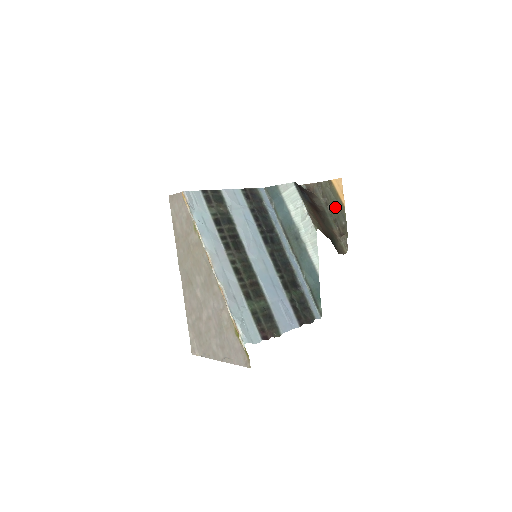
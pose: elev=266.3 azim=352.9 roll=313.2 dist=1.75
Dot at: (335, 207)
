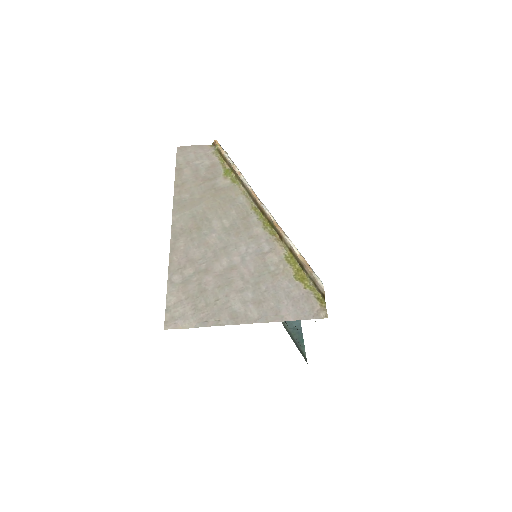
Dot at: occluded
